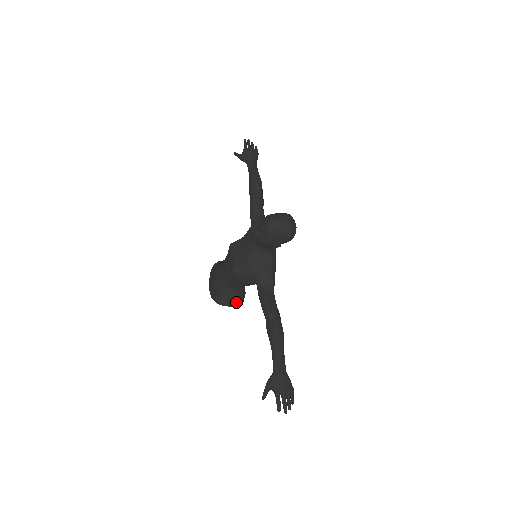
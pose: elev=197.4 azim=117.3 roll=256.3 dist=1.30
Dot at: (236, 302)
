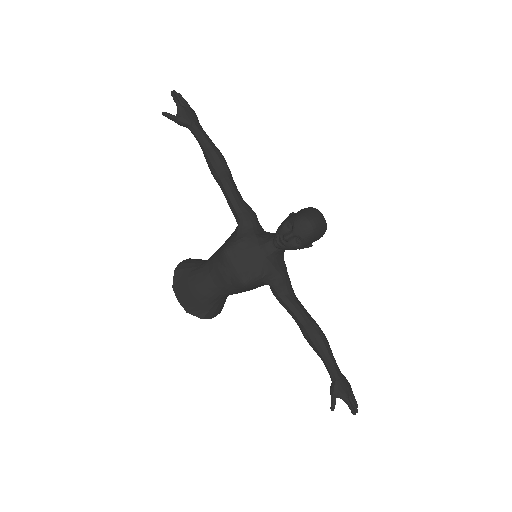
Dot at: (221, 309)
